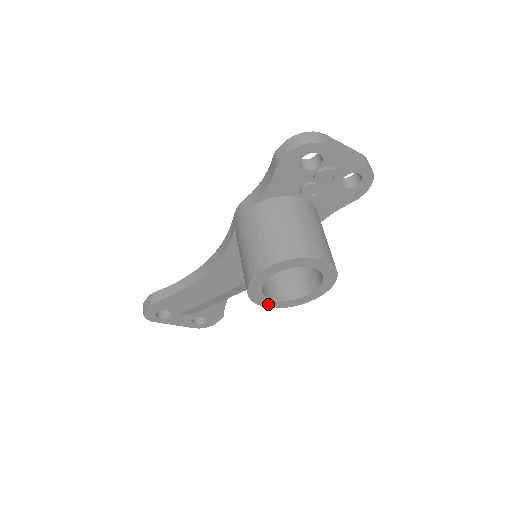
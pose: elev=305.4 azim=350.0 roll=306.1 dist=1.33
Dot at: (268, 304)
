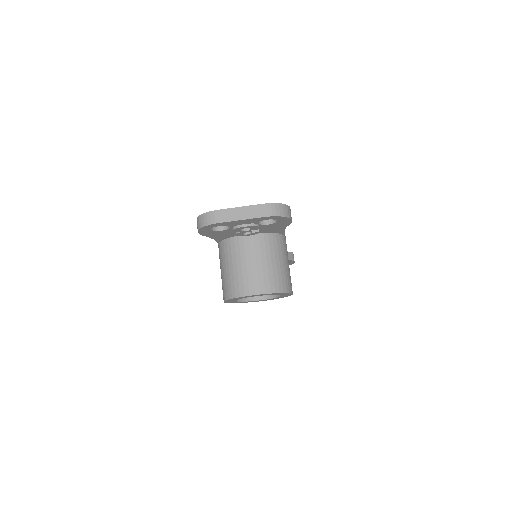
Dot at: occluded
